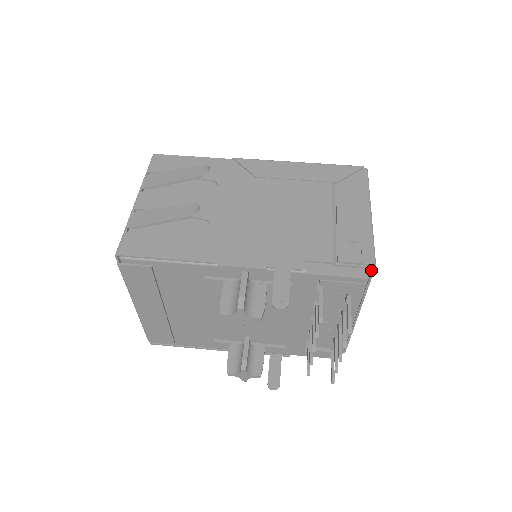
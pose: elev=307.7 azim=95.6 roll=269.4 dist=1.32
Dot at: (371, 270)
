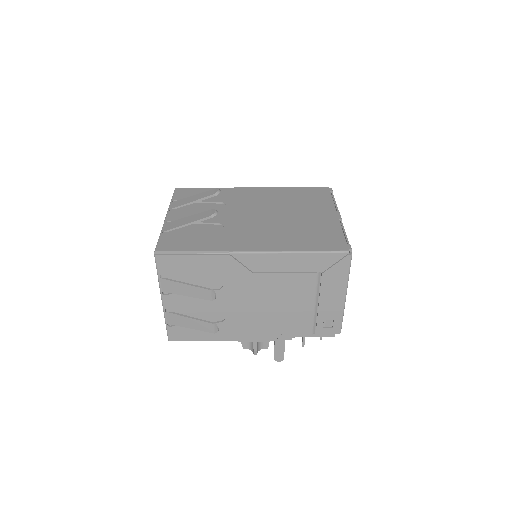
Dot at: occluded
